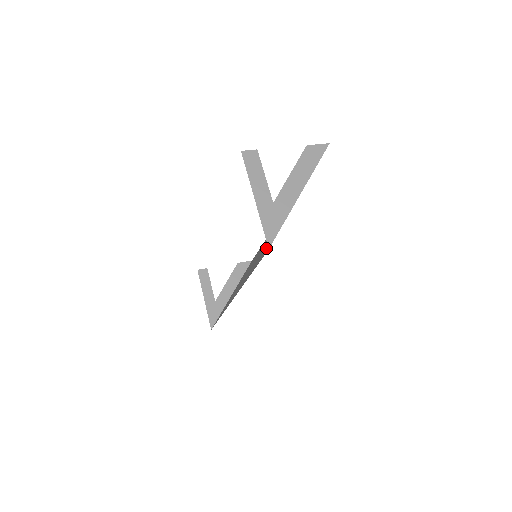
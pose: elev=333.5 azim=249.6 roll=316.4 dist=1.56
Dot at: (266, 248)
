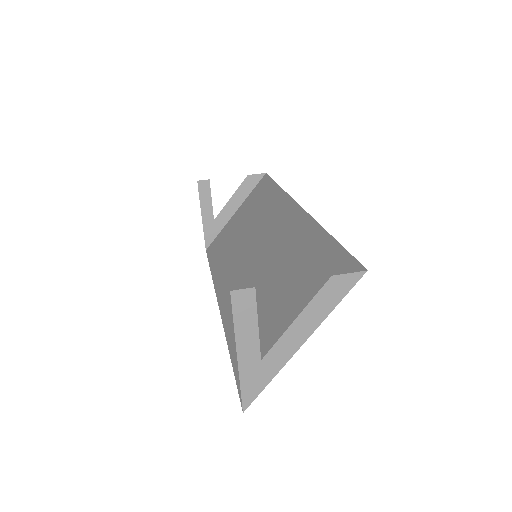
Dot at: occluded
